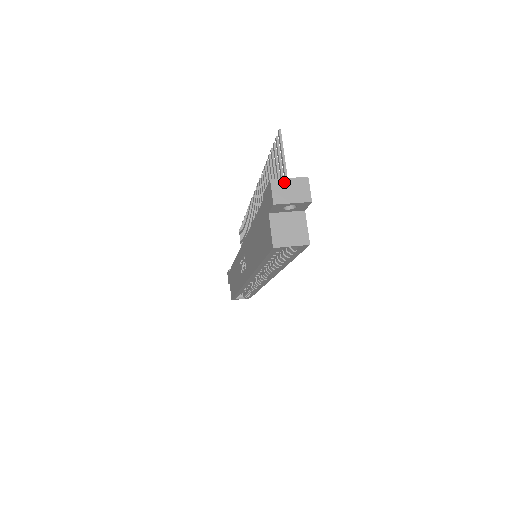
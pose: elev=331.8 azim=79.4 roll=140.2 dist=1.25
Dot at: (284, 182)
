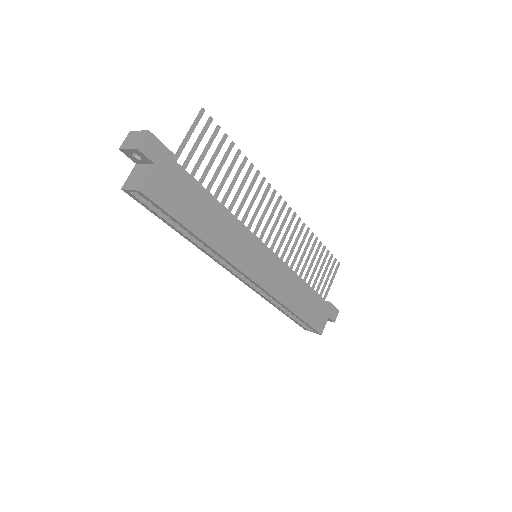
Dot at: (135, 134)
